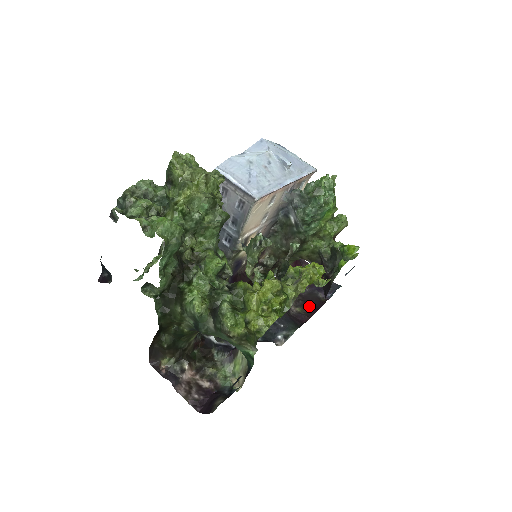
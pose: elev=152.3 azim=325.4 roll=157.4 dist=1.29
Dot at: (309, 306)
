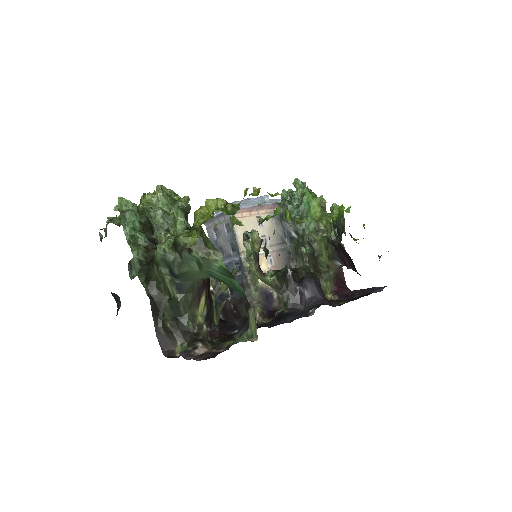
Dot at: (355, 298)
